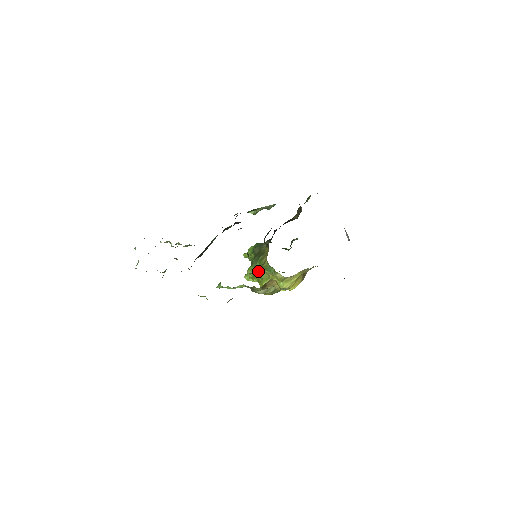
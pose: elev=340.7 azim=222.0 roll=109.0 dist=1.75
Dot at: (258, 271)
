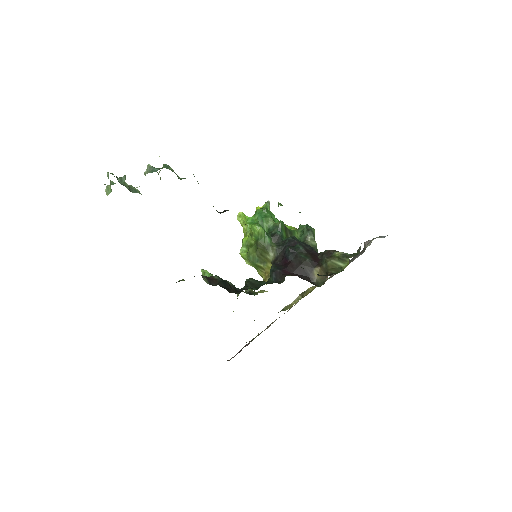
Dot at: (251, 265)
